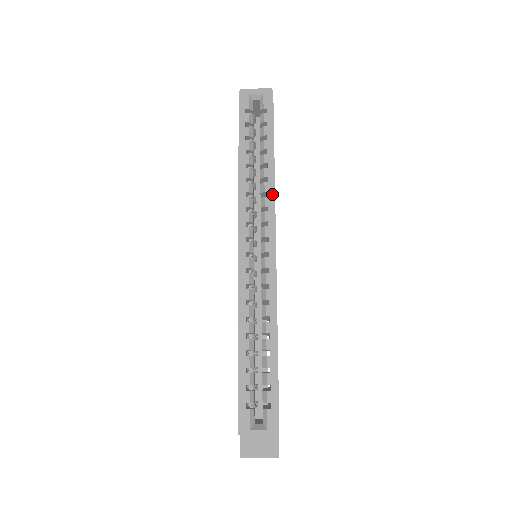
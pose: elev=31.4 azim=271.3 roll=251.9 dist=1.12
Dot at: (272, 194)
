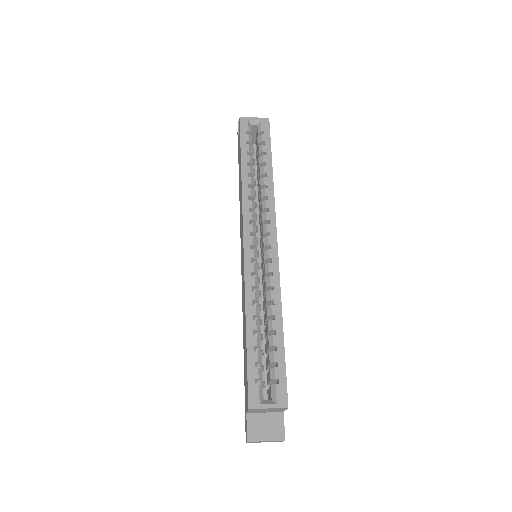
Dot at: (272, 198)
